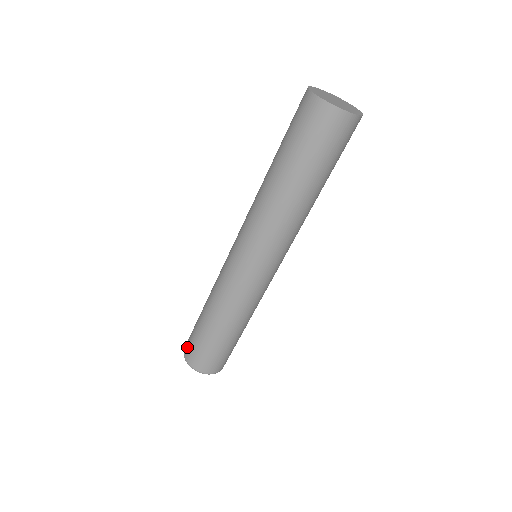
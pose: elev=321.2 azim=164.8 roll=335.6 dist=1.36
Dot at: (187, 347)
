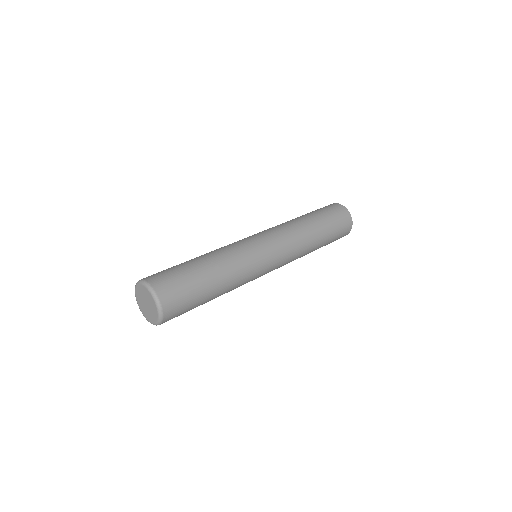
Dot at: (155, 275)
